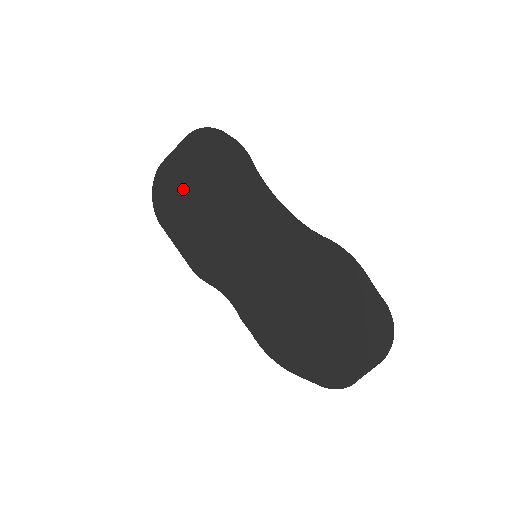
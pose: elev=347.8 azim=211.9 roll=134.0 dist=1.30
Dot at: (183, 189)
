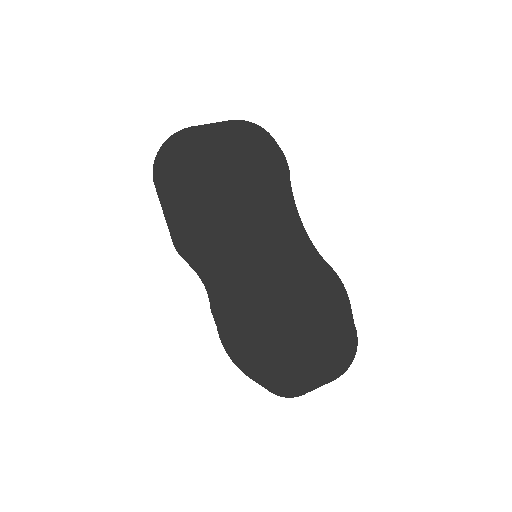
Dot at: (203, 163)
